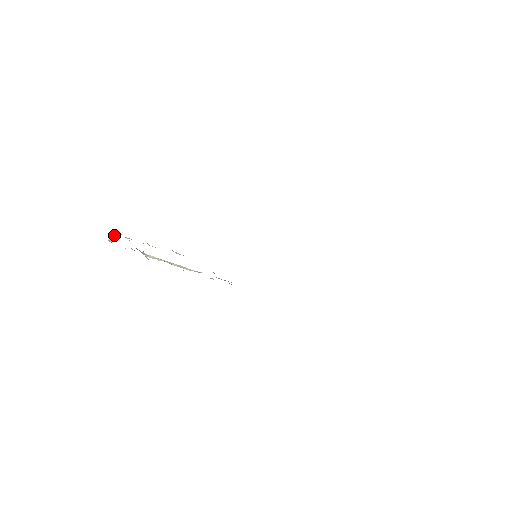
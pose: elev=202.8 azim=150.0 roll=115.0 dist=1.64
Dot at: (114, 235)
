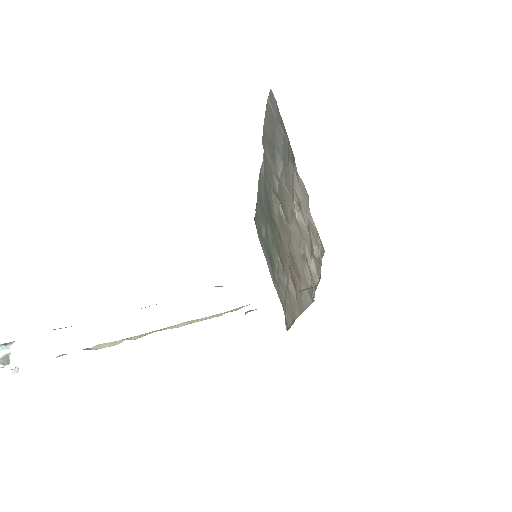
Dot at: (11, 343)
